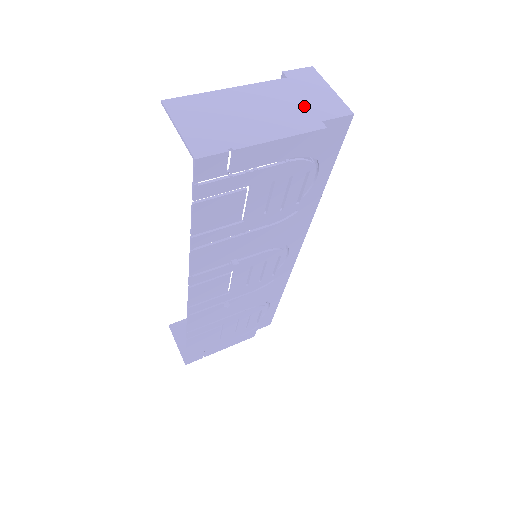
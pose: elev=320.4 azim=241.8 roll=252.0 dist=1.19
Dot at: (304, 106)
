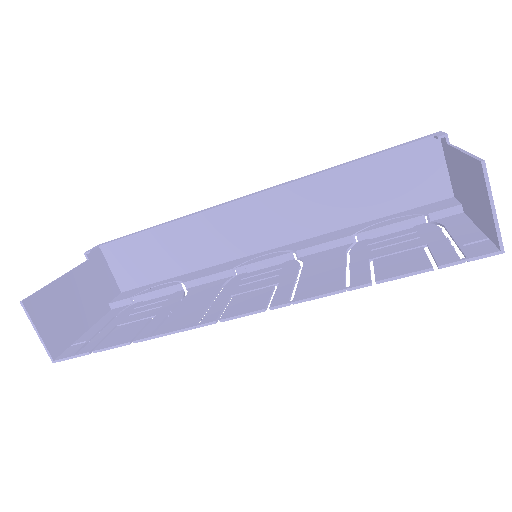
Dot at: occluded
